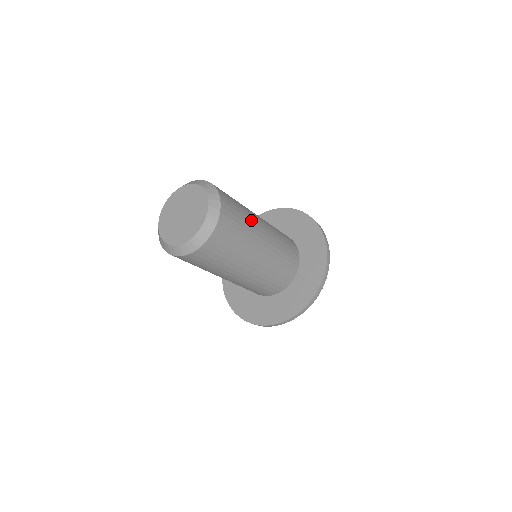
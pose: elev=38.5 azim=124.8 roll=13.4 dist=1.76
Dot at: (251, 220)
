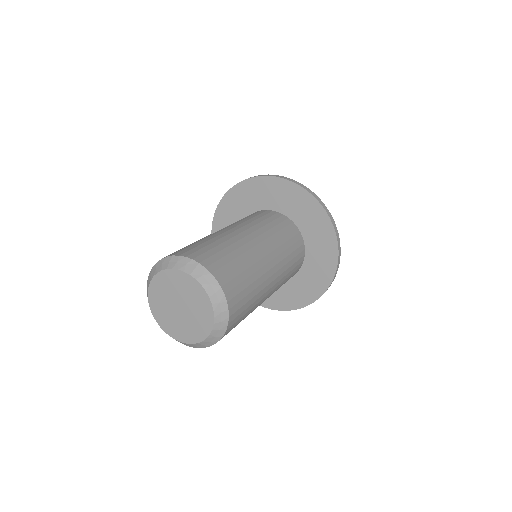
Dot at: (232, 242)
